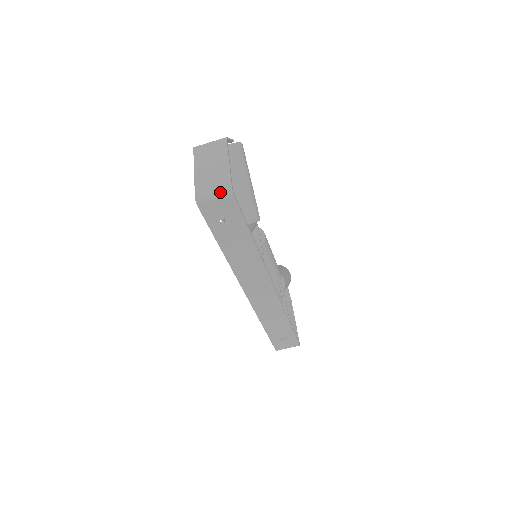
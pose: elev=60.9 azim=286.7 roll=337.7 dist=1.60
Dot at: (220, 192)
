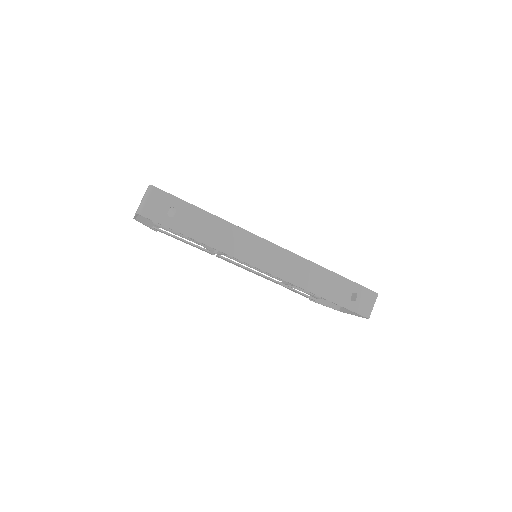
Dot at: (145, 194)
